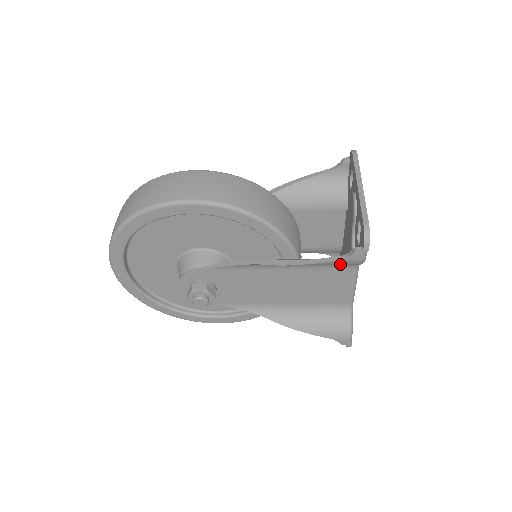
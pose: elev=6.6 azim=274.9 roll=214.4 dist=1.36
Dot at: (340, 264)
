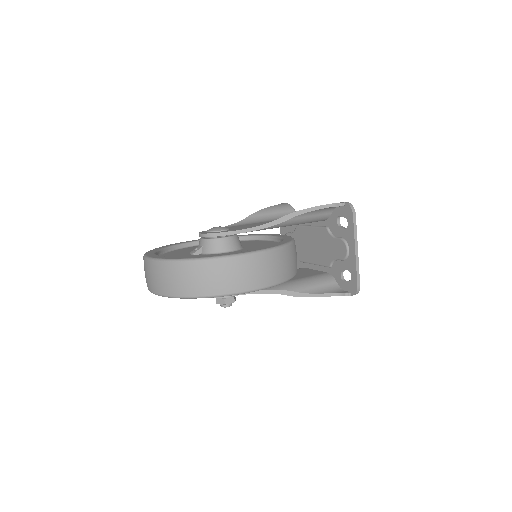
Dot at: occluded
